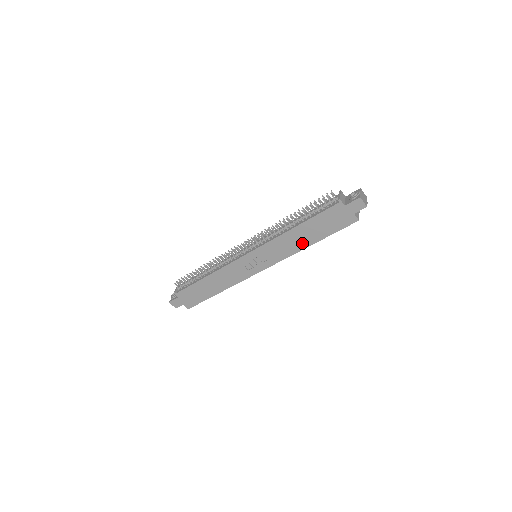
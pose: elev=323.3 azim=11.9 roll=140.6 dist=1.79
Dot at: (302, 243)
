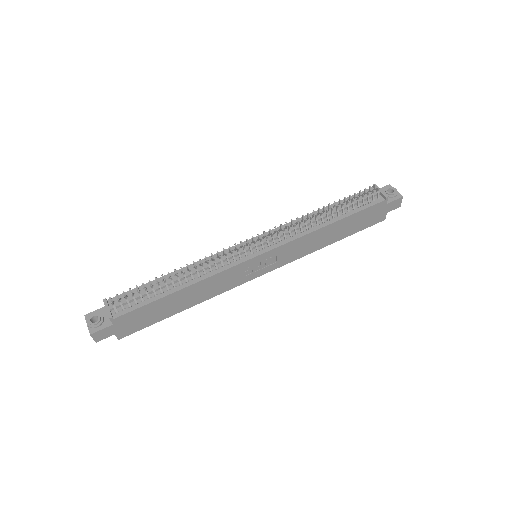
Dot at: (324, 242)
